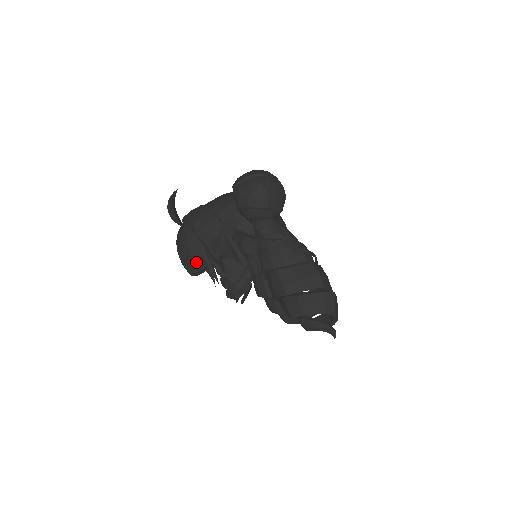
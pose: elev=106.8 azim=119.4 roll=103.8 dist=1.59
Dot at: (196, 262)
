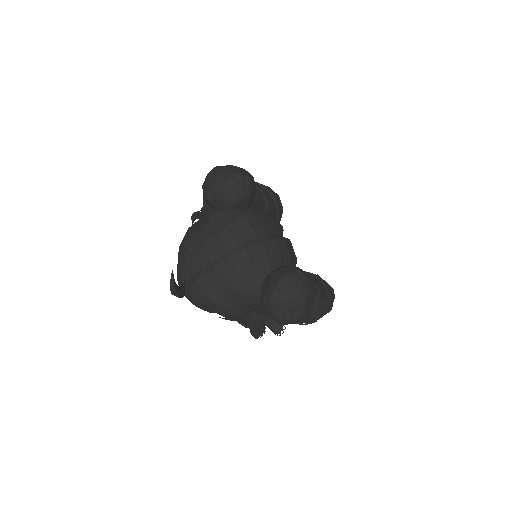
Dot at: occluded
